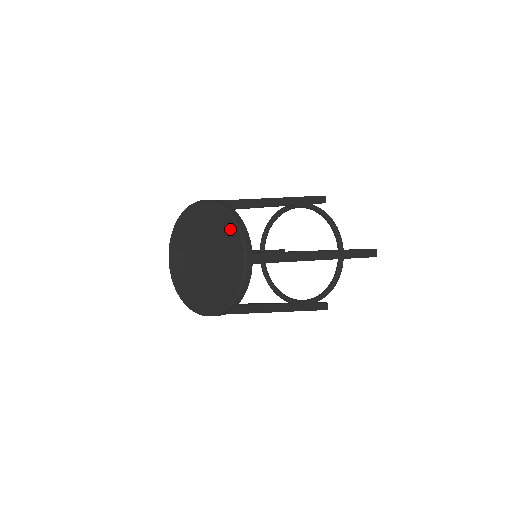
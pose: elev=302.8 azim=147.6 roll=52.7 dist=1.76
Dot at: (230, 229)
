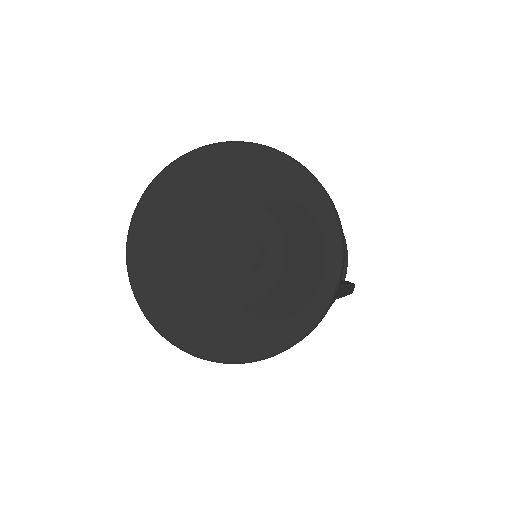
Dot at: (319, 228)
